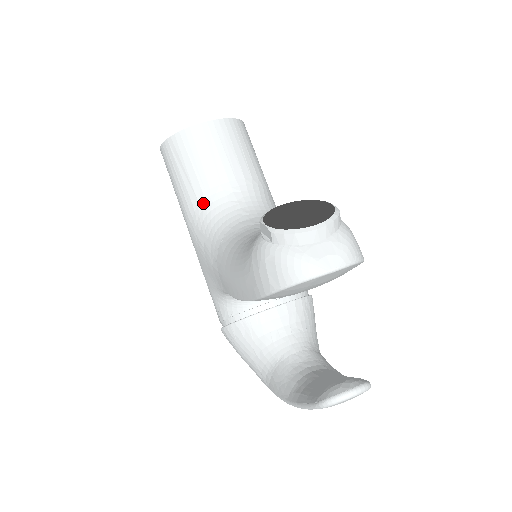
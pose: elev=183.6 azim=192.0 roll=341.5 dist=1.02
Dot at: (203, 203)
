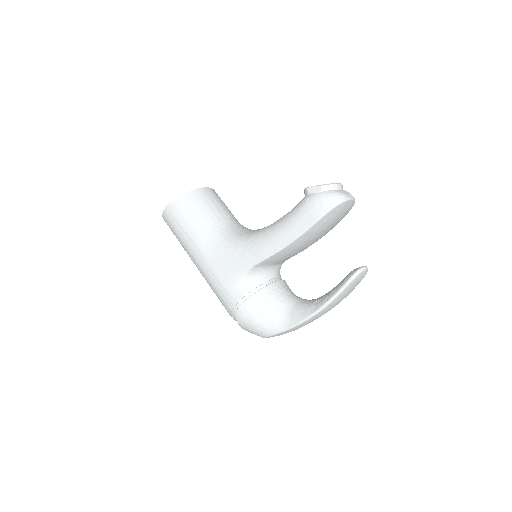
Dot at: (216, 228)
